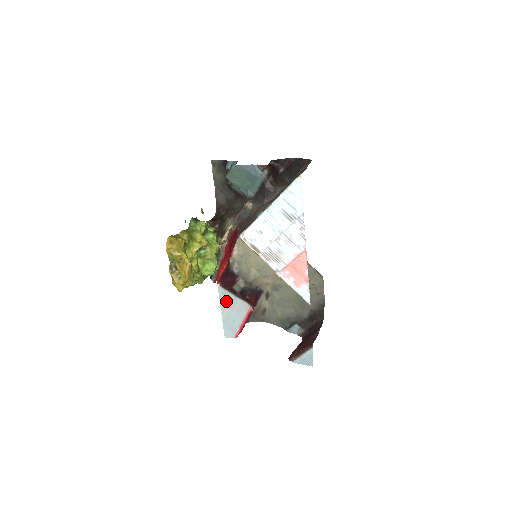
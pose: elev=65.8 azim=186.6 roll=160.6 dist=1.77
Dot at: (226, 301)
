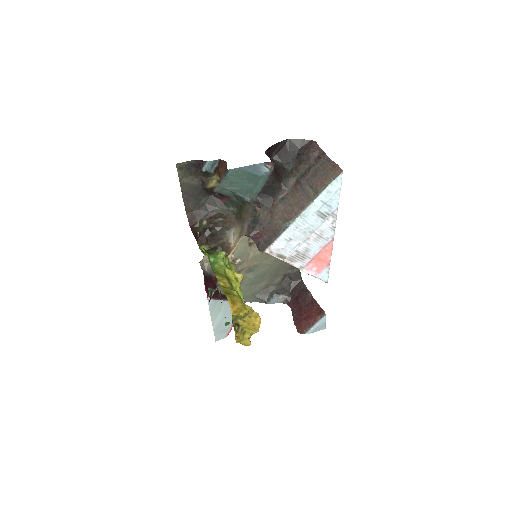
Dot at: (217, 310)
